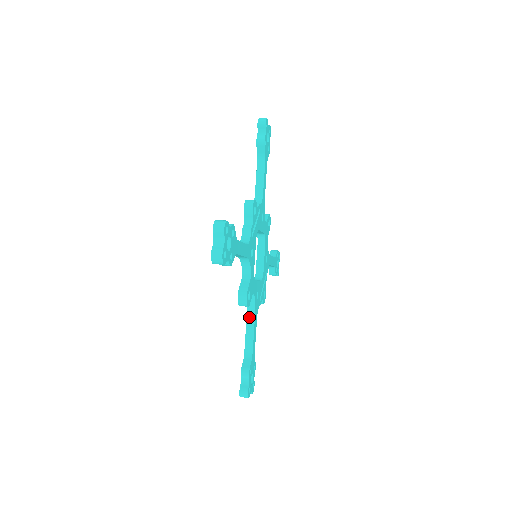
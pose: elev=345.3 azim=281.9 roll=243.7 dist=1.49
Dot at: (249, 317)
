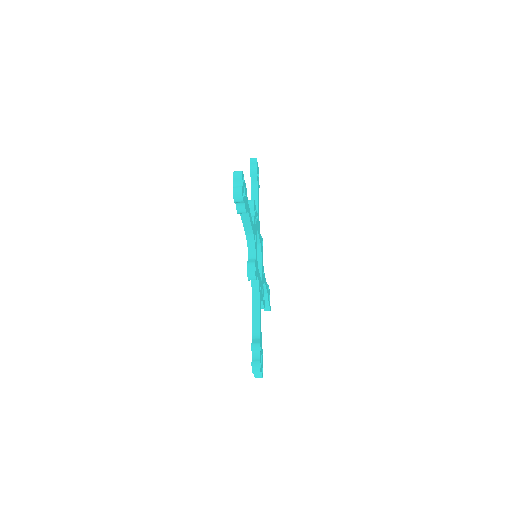
Dot at: (254, 303)
